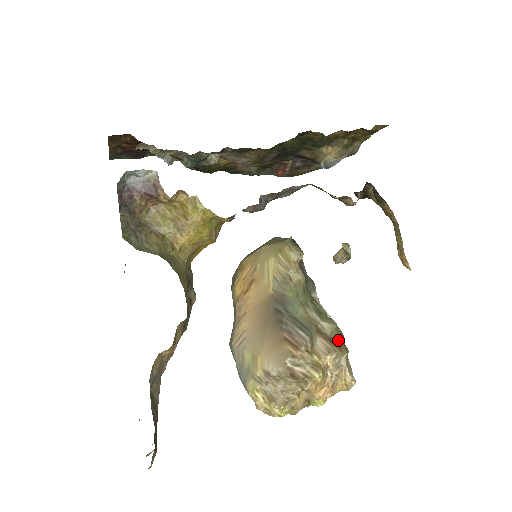
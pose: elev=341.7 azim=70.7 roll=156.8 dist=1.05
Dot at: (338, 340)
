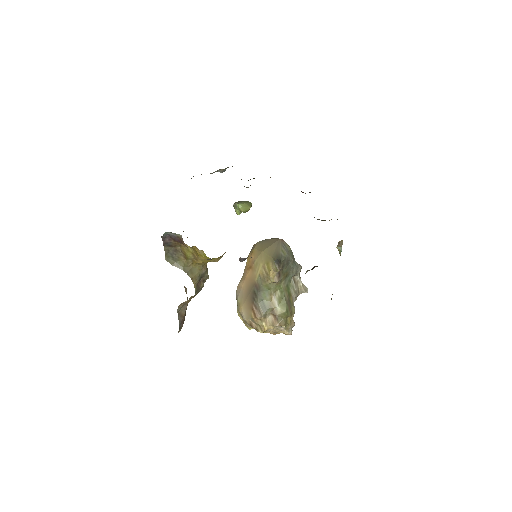
Dot at: (282, 319)
